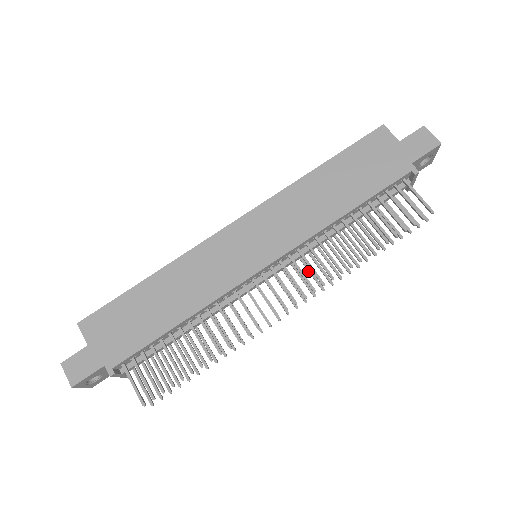
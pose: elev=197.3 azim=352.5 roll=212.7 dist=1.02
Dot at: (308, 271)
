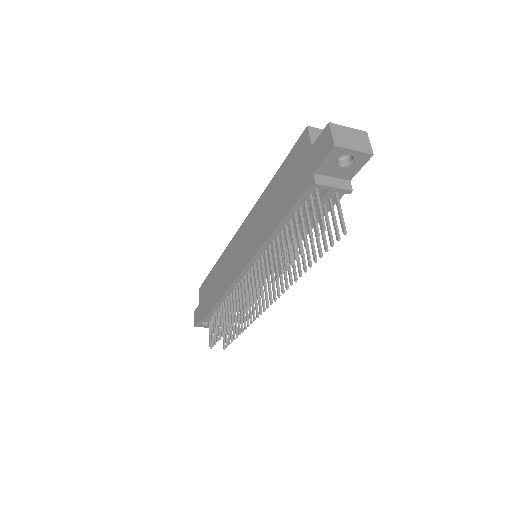
Dot at: occluded
